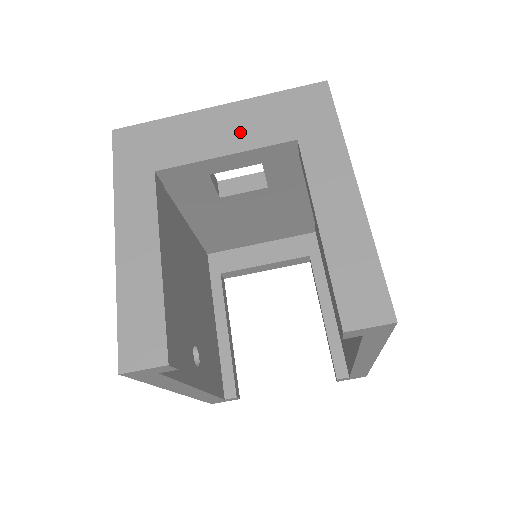
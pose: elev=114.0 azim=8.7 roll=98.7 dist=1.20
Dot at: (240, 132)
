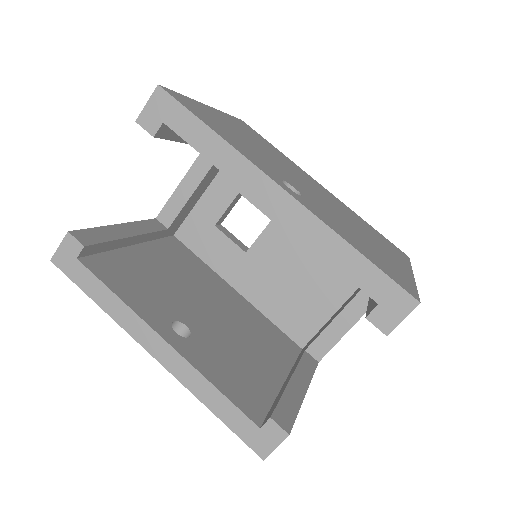
Dot at: occluded
